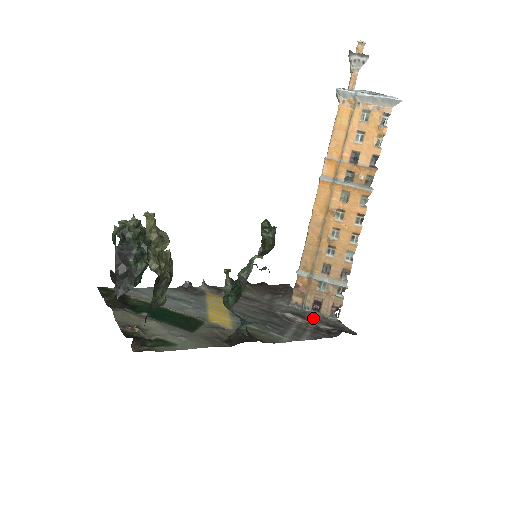
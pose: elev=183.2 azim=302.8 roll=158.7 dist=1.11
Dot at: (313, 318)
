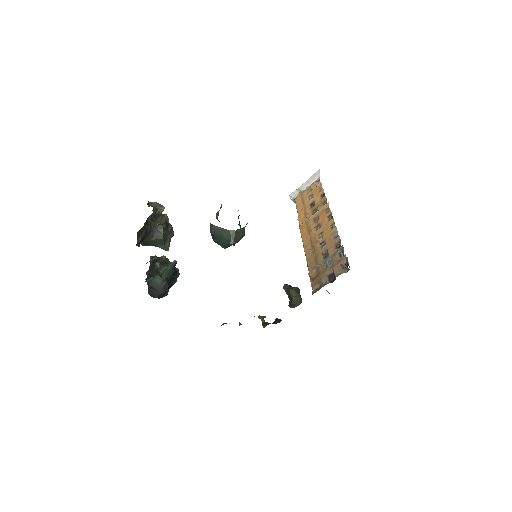
Dot at: occluded
